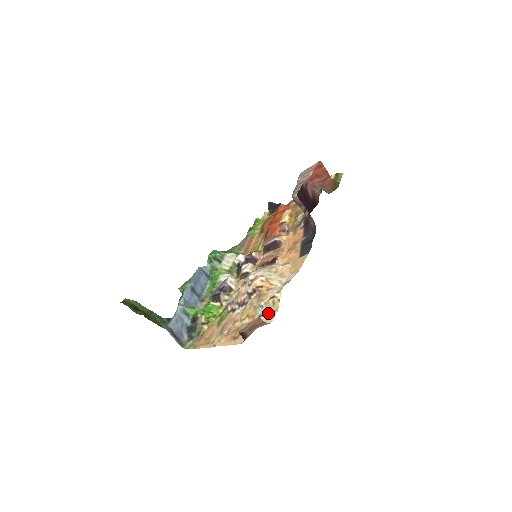
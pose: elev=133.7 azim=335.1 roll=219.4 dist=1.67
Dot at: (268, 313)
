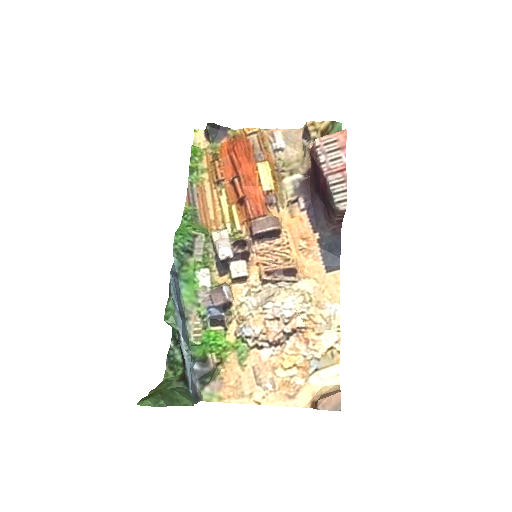
Dot at: (328, 367)
